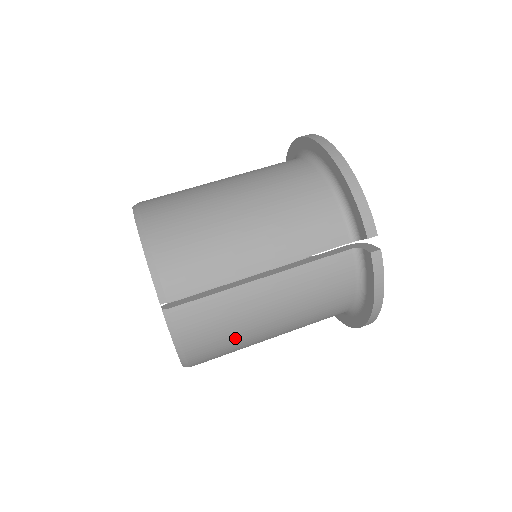
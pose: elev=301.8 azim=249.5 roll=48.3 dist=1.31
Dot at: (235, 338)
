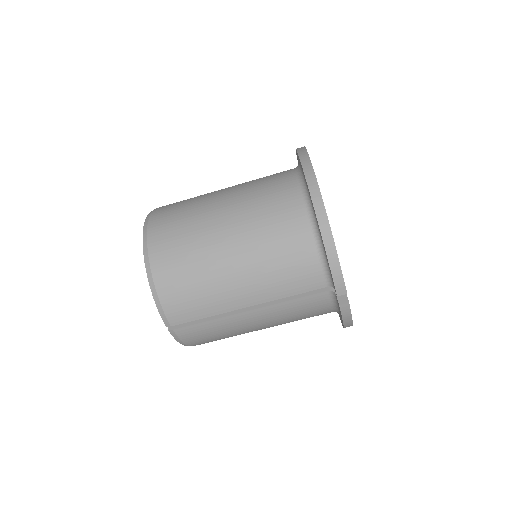
Dot at: occluded
